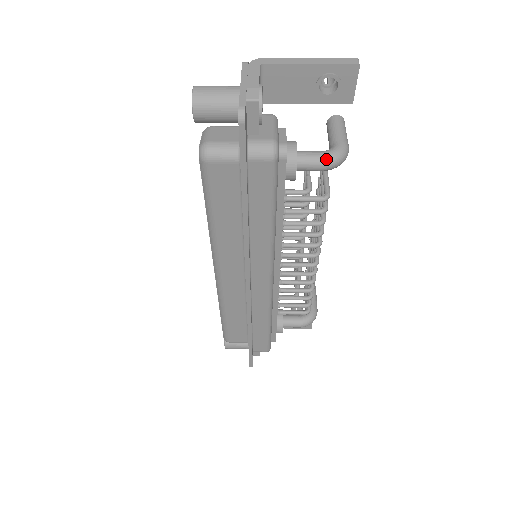
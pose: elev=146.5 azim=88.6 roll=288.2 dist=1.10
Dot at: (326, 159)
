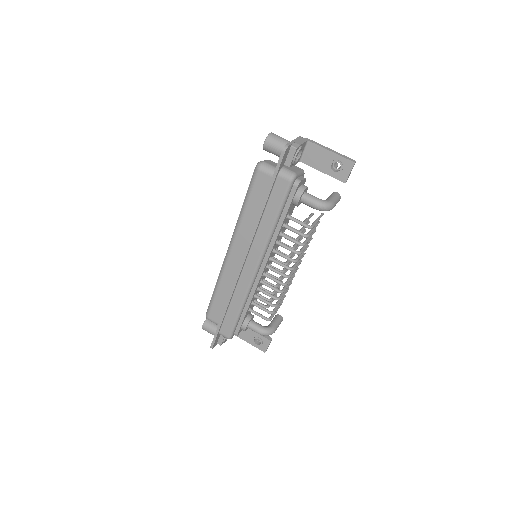
Dot at: (318, 202)
